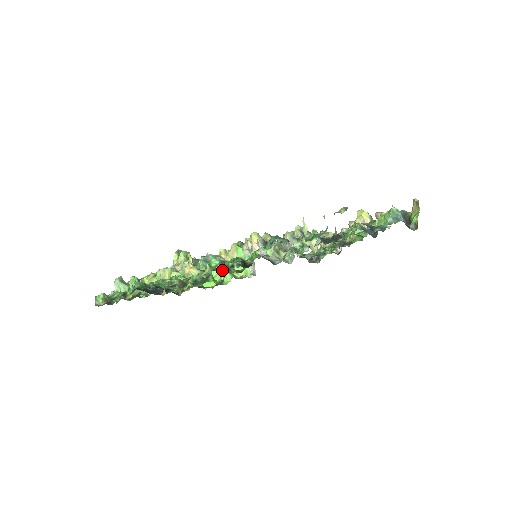
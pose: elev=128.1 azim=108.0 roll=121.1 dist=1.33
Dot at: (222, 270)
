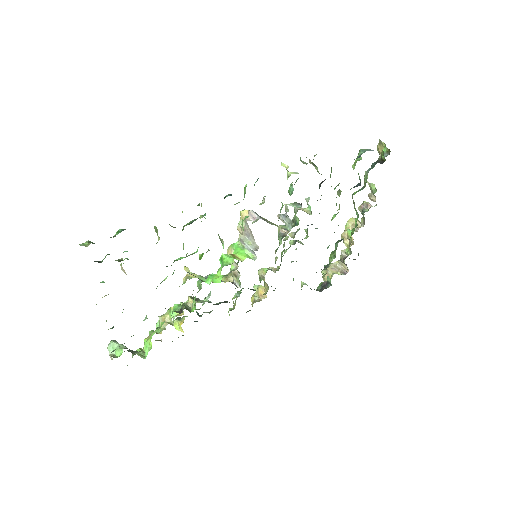
Dot at: (222, 257)
